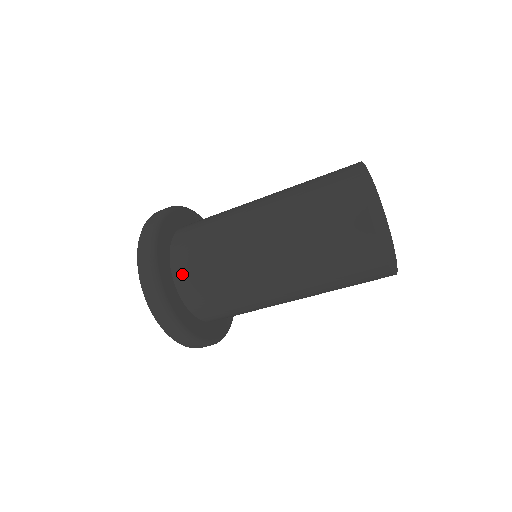
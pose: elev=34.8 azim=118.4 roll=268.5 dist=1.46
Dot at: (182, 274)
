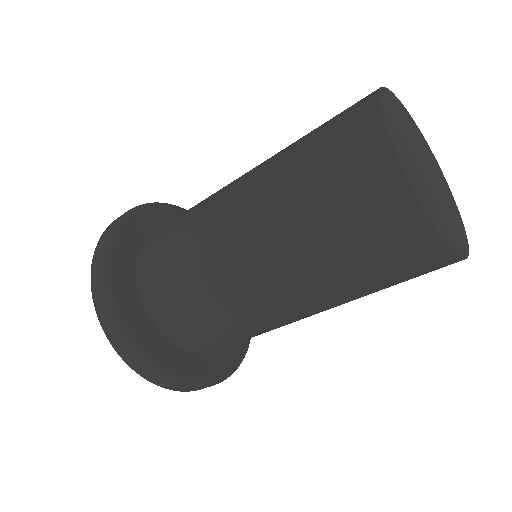
Dot at: (165, 320)
